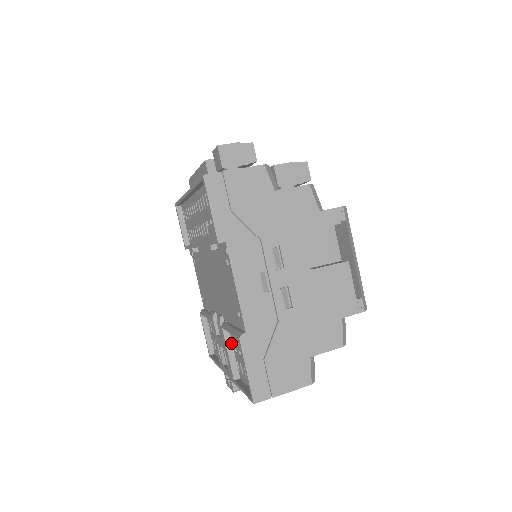
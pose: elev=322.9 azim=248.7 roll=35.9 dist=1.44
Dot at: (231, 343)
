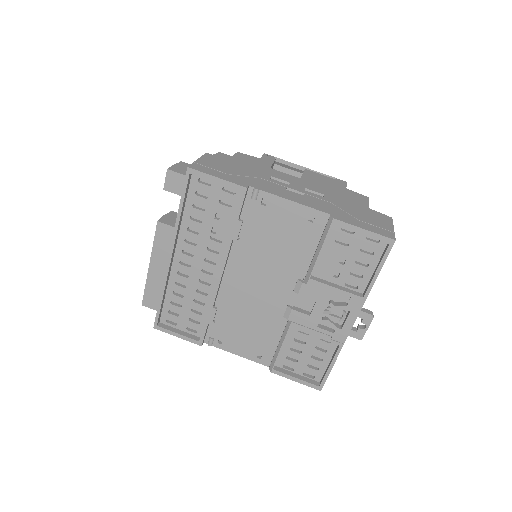
Dot at: (327, 282)
